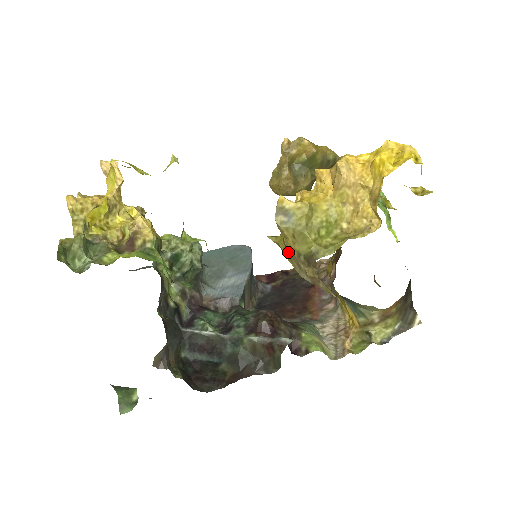
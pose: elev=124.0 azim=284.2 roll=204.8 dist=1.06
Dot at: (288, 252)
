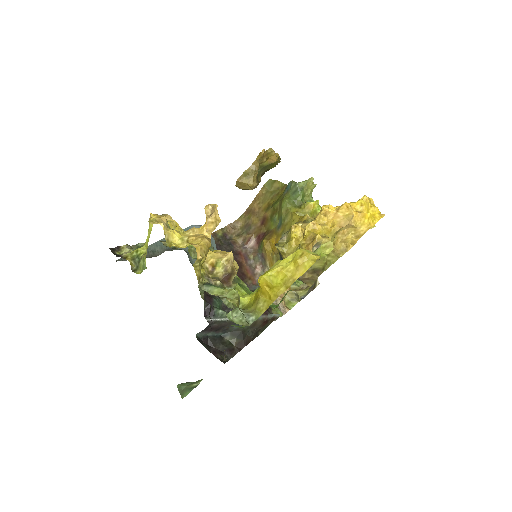
Dot at: occluded
